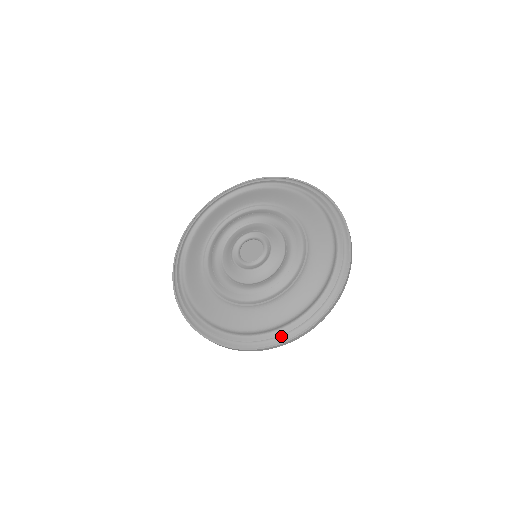
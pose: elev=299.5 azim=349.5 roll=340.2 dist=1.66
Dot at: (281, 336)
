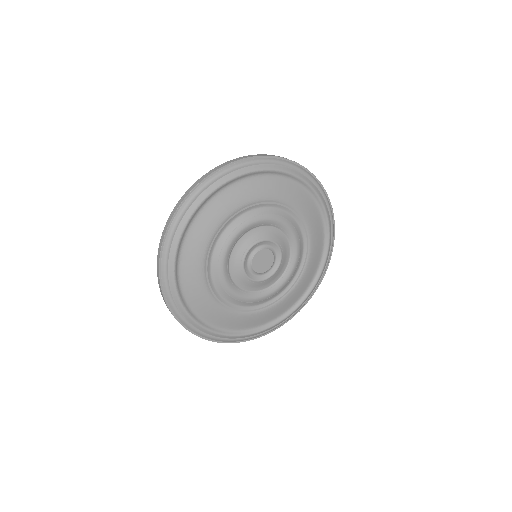
Dot at: (263, 333)
